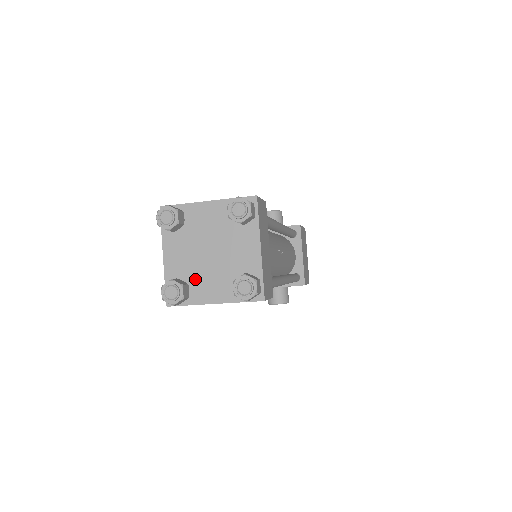
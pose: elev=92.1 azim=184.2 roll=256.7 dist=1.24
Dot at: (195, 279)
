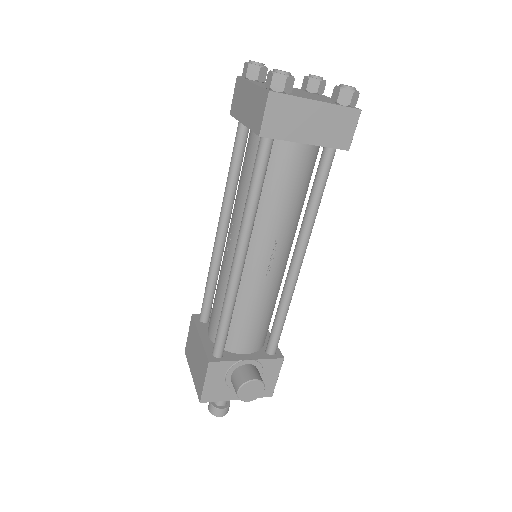
Dot at: (290, 93)
